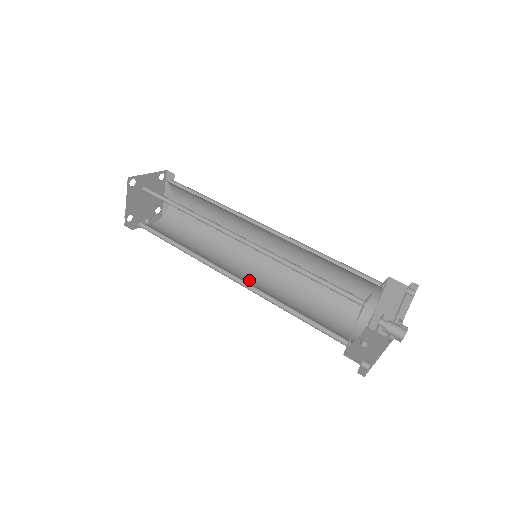
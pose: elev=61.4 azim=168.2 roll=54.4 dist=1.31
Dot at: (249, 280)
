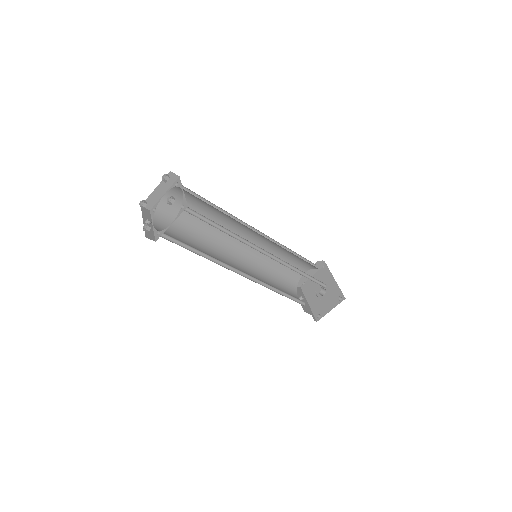
Dot at: (244, 271)
